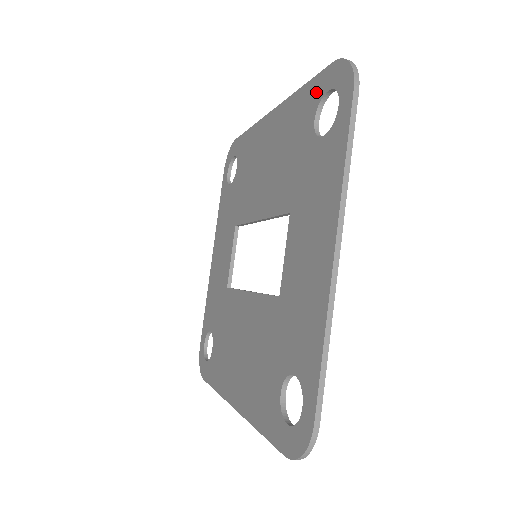
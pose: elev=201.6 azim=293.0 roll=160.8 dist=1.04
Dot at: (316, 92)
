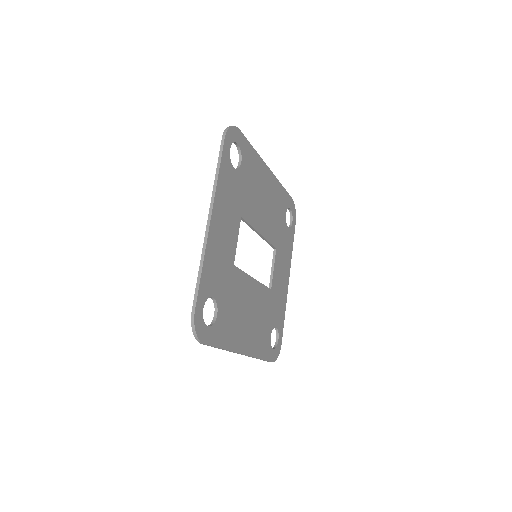
Dot at: occluded
